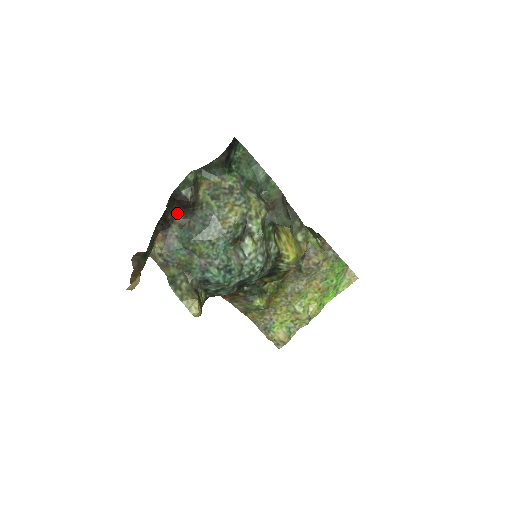
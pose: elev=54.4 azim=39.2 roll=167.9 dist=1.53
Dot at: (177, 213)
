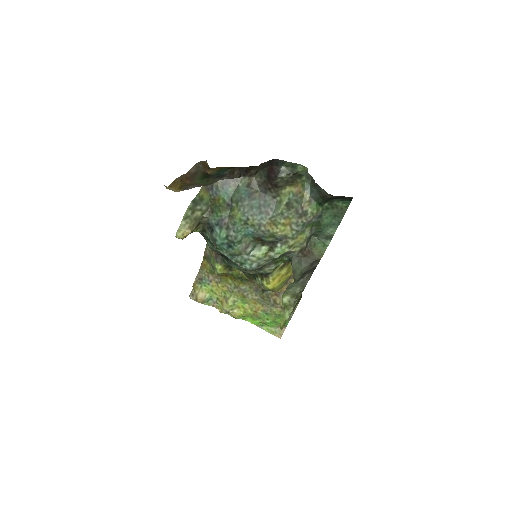
Dot at: (260, 175)
